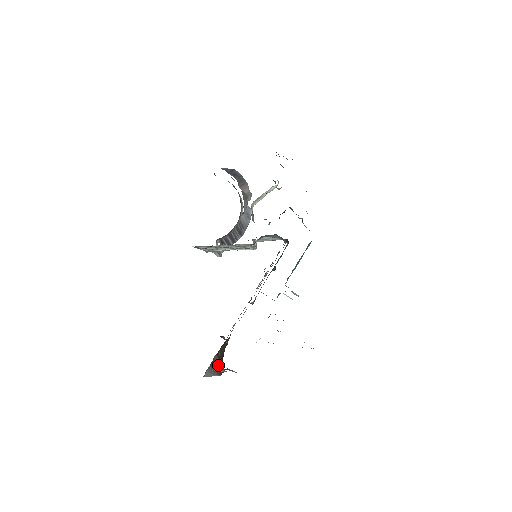
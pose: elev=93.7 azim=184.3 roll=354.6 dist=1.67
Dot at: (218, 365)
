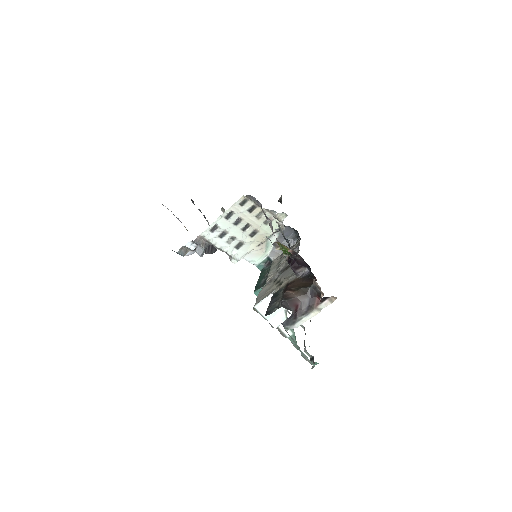
Dot at: (296, 297)
